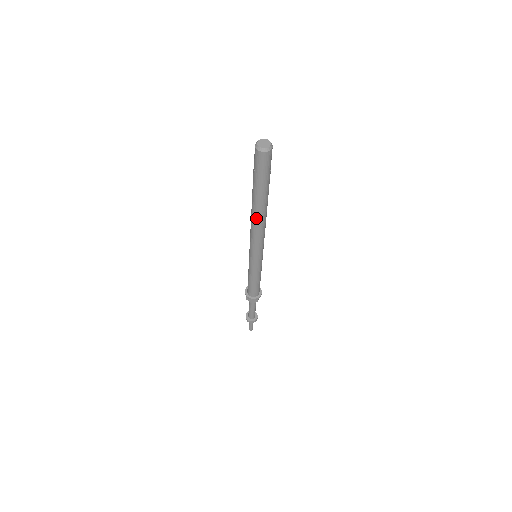
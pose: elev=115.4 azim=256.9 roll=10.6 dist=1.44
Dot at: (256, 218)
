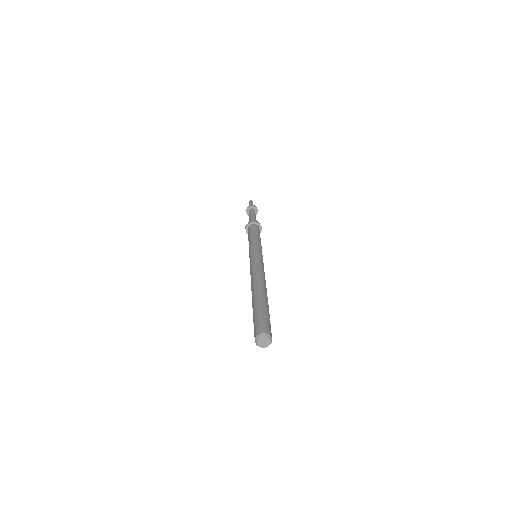
Dot at: occluded
